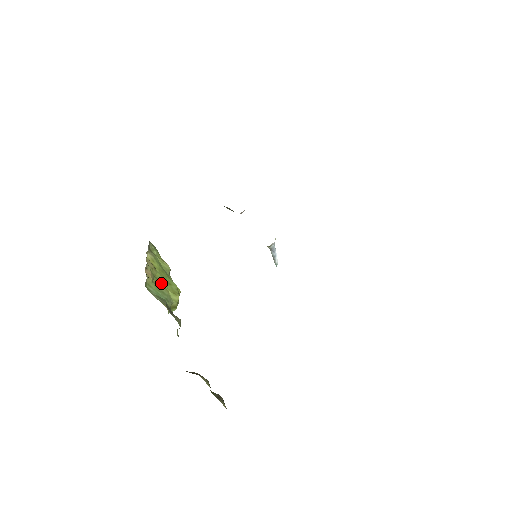
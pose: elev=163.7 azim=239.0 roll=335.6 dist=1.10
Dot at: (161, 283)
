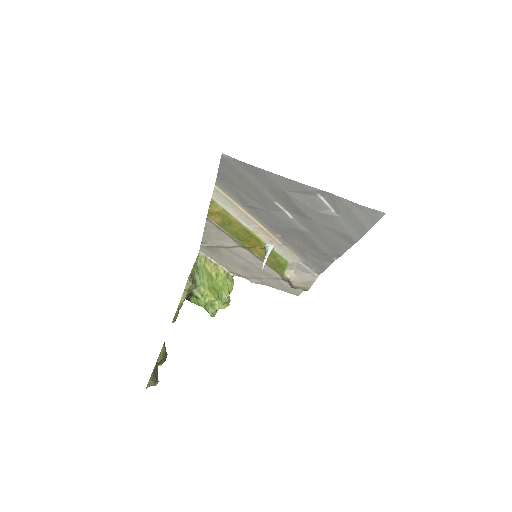
Dot at: (210, 278)
